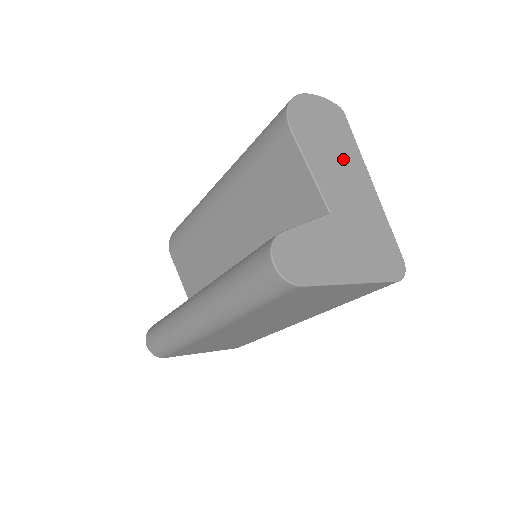
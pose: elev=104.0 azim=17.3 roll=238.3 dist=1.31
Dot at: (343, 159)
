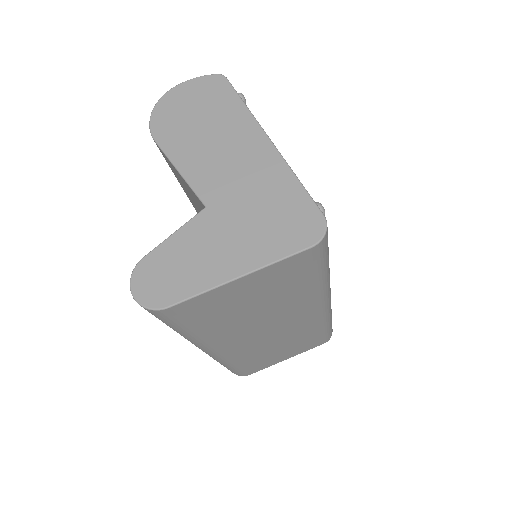
Dot at: (224, 134)
